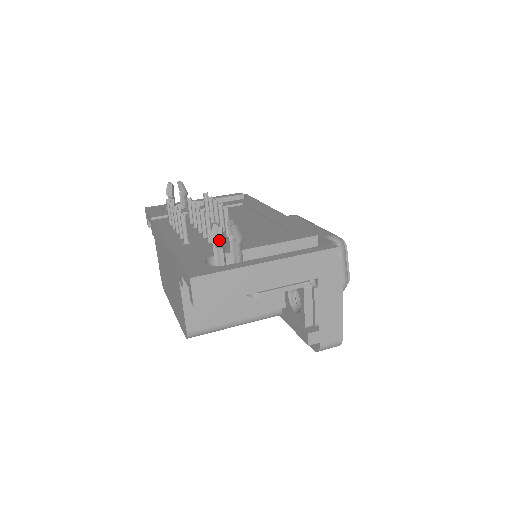
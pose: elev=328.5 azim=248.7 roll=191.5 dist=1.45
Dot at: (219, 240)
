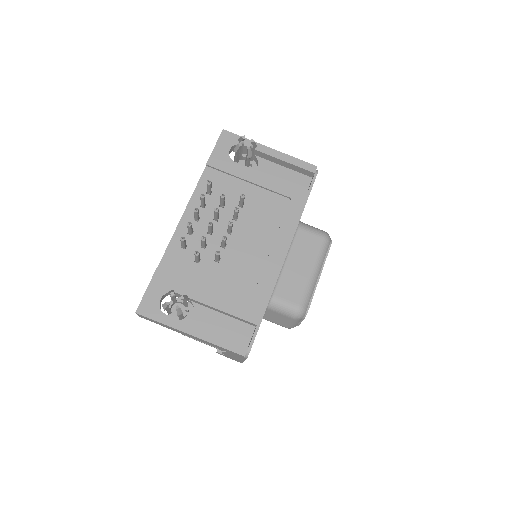
Dot at: (164, 308)
